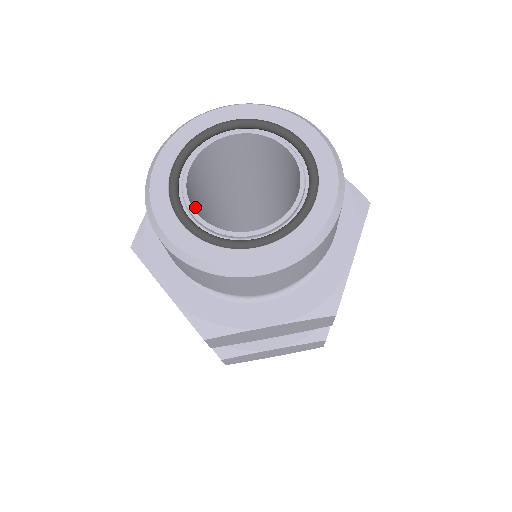
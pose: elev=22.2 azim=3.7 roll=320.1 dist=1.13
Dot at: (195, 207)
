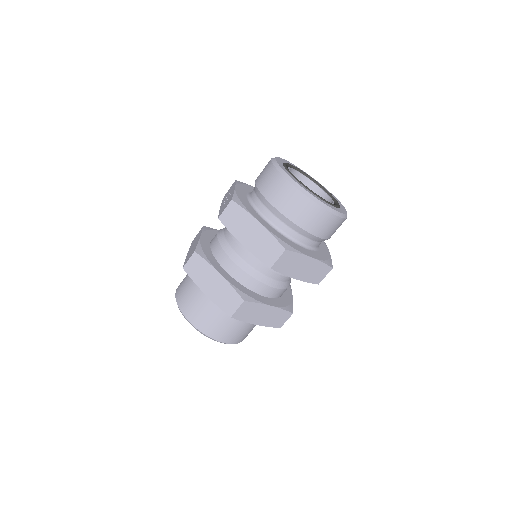
Dot at: occluded
